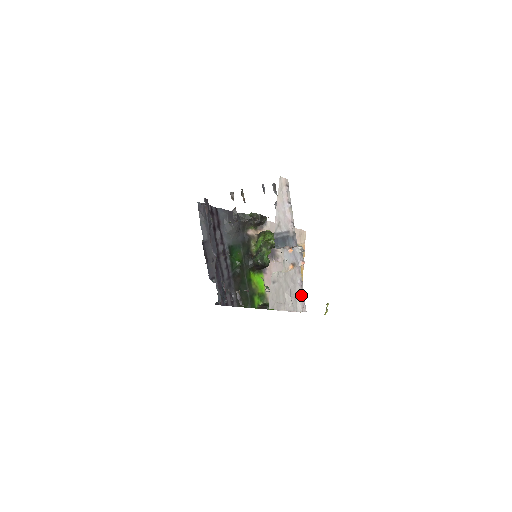
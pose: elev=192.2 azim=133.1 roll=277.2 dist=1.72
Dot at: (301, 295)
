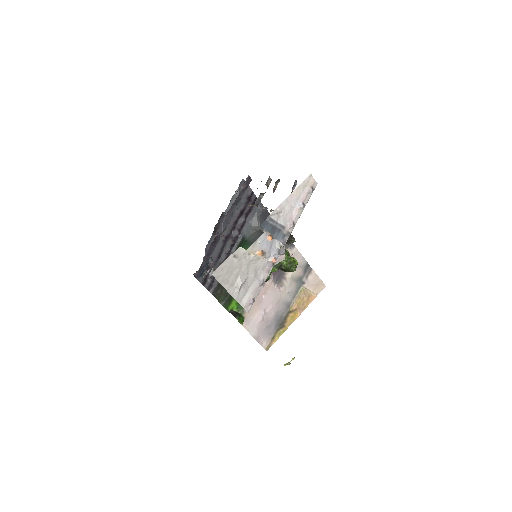
Dot at: (254, 293)
